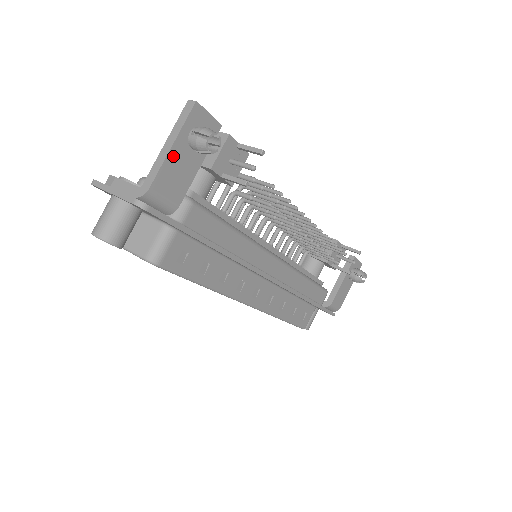
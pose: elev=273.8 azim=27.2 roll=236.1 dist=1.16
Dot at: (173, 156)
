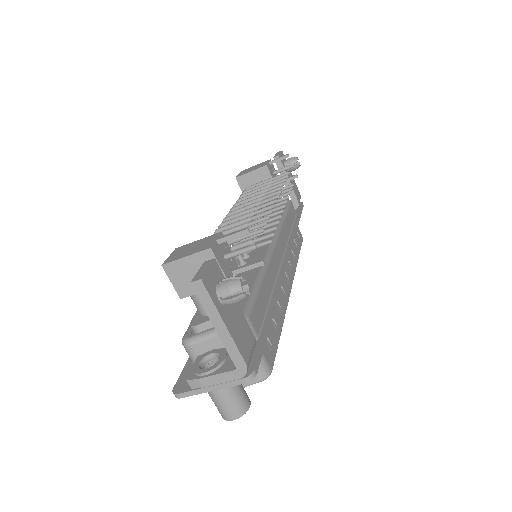
Dot at: (230, 328)
